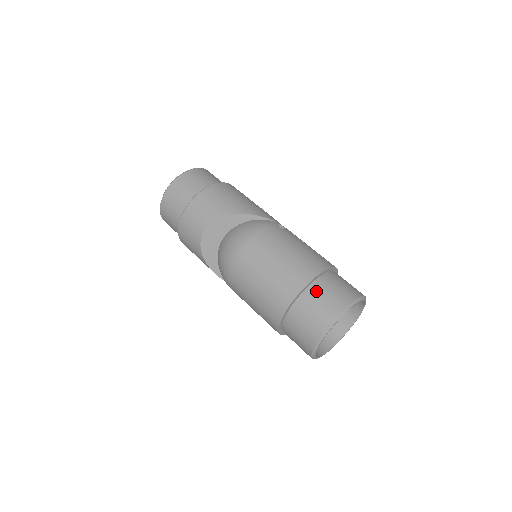
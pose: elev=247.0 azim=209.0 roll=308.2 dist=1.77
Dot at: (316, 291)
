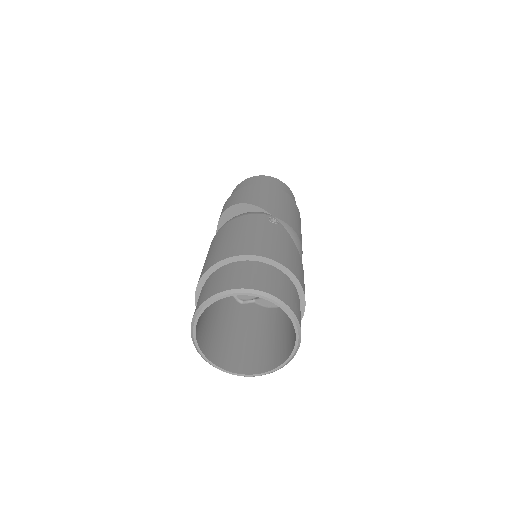
Dot at: (222, 271)
